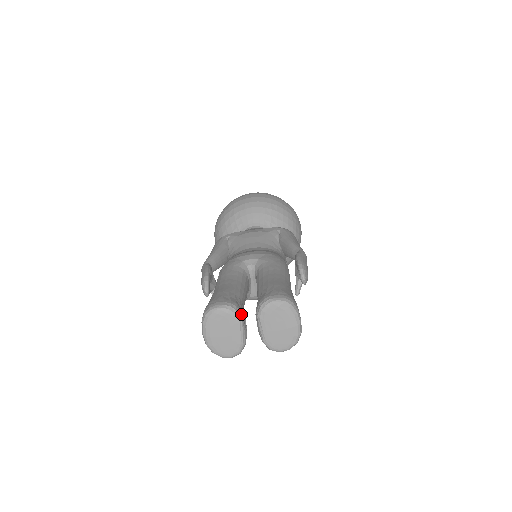
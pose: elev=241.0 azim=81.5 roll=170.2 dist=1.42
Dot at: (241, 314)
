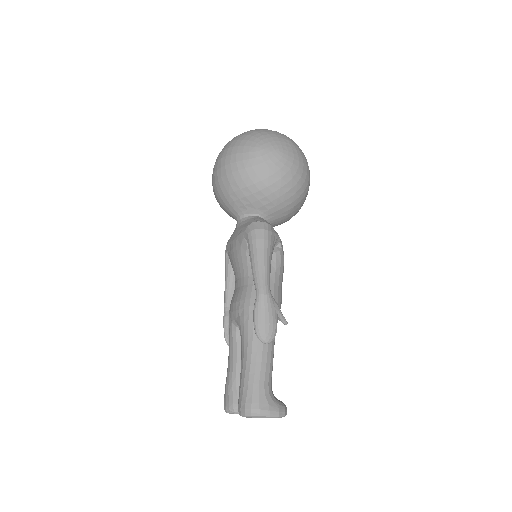
Dot at: occluded
